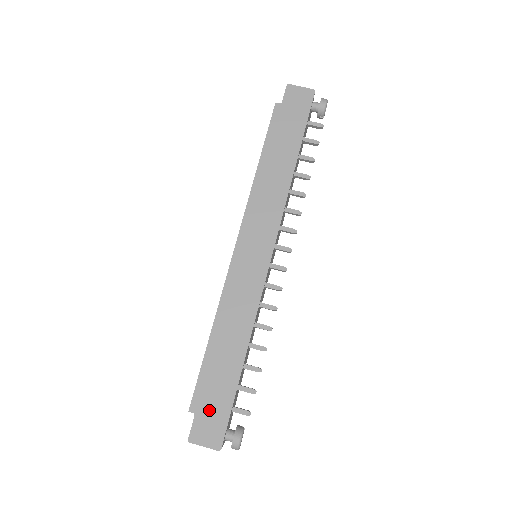
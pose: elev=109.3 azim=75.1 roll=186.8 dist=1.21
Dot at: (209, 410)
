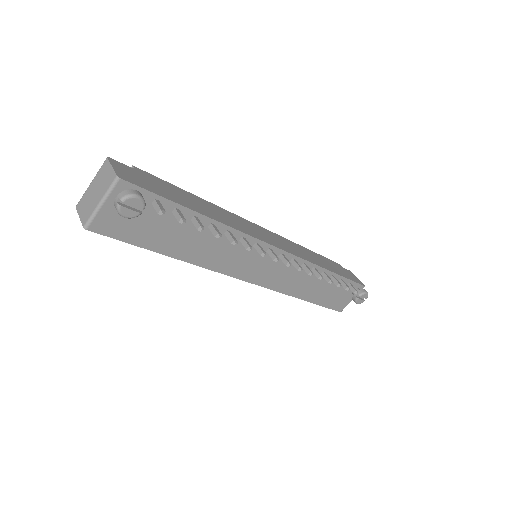
Dot at: (146, 179)
